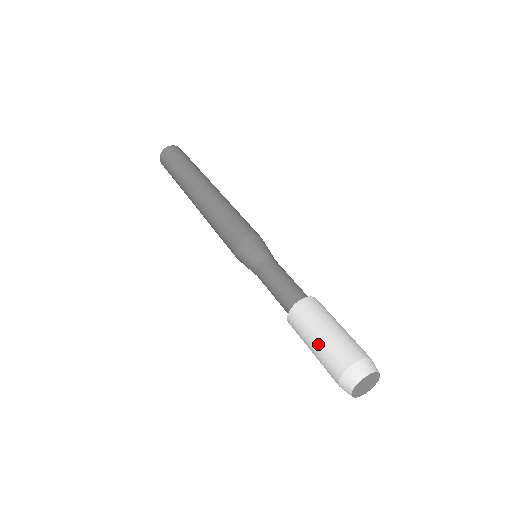
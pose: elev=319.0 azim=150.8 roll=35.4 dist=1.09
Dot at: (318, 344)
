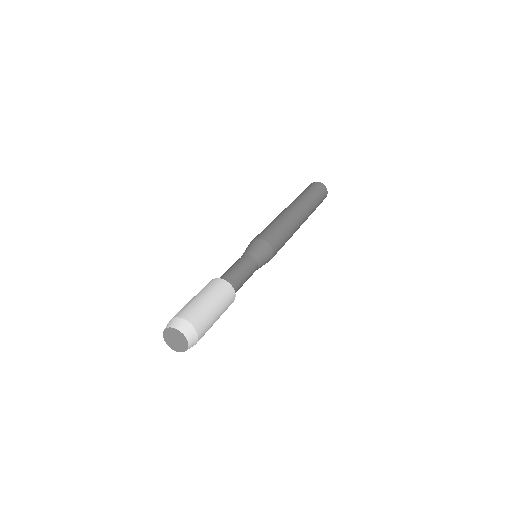
Dot at: occluded
